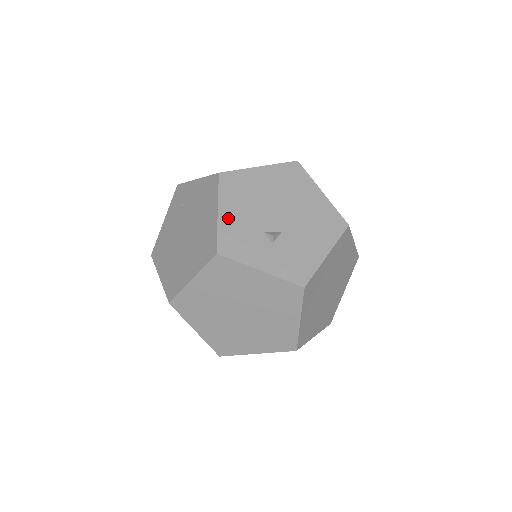
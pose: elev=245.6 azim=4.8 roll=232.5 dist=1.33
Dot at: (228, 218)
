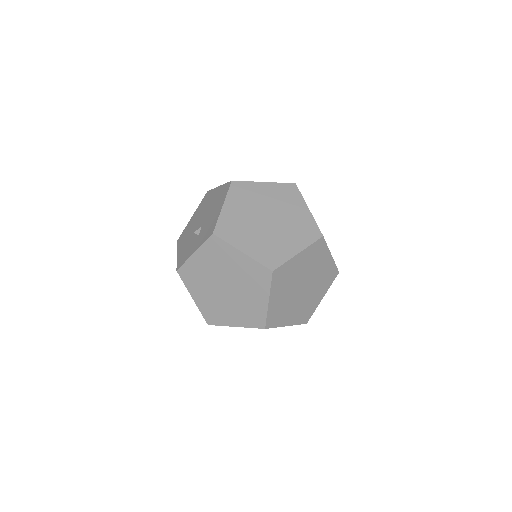
Dot at: (181, 252)
